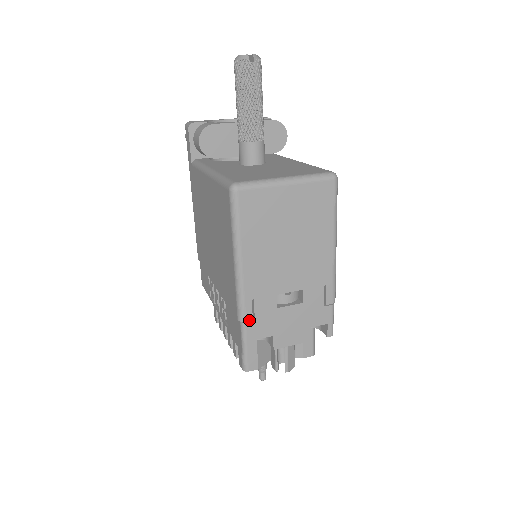
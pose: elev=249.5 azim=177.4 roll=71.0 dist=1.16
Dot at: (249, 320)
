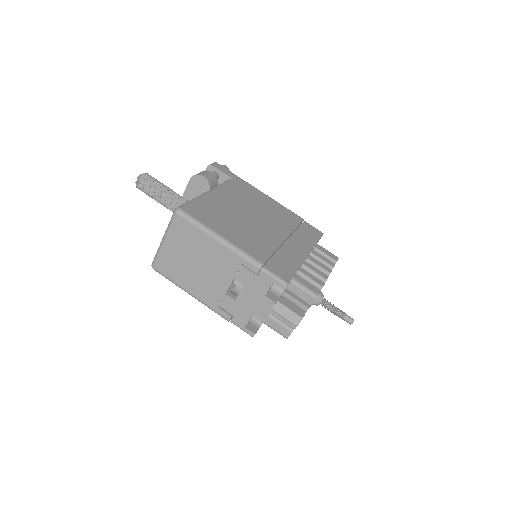
Dot at: (230, 318)
